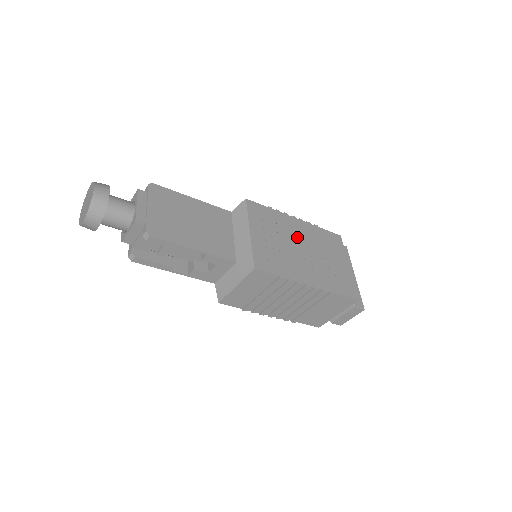
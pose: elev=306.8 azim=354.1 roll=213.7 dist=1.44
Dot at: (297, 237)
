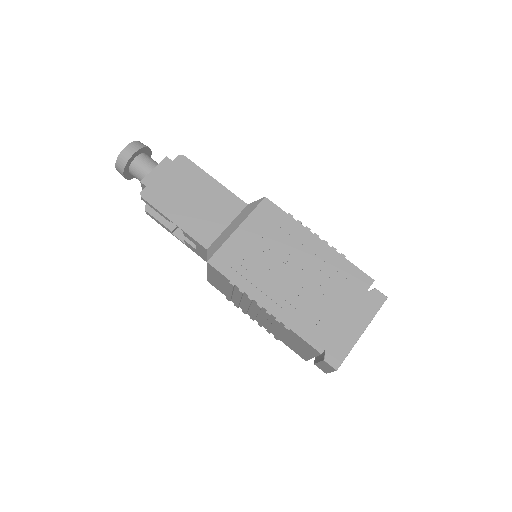
Dot at: (297, 256)
